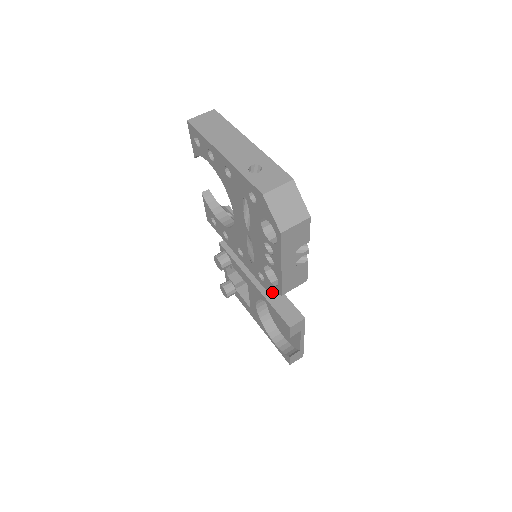
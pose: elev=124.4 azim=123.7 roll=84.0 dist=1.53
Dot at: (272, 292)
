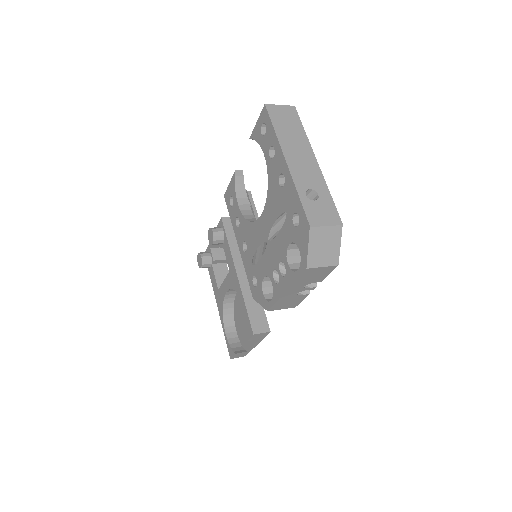
Dot at: (258, 301)
